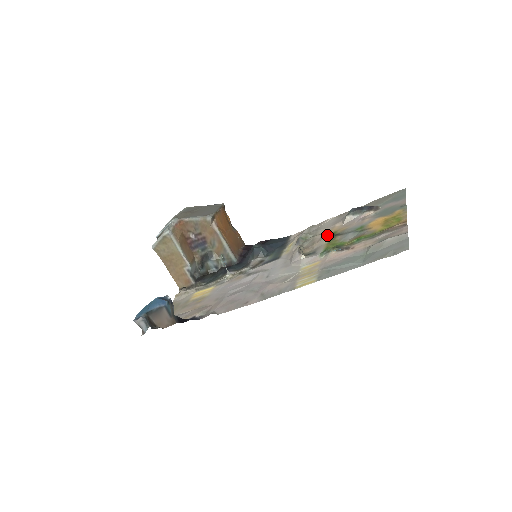
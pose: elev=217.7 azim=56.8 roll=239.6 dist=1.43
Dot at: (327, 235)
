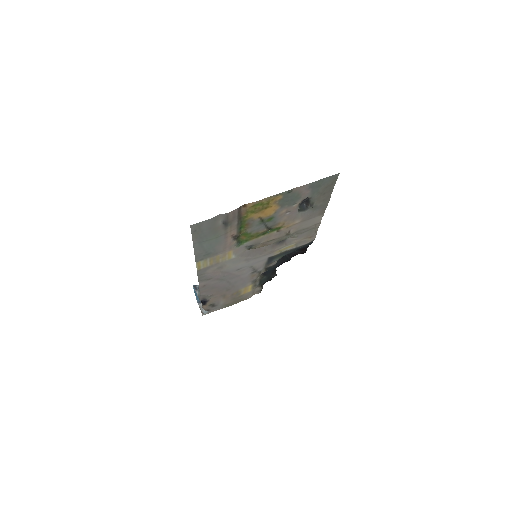
Dot at: (278, 231)
